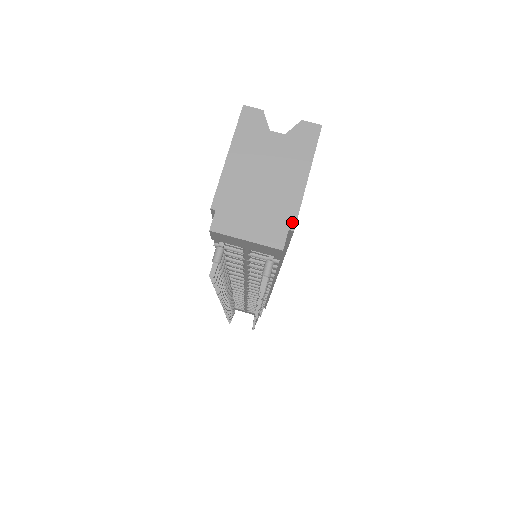
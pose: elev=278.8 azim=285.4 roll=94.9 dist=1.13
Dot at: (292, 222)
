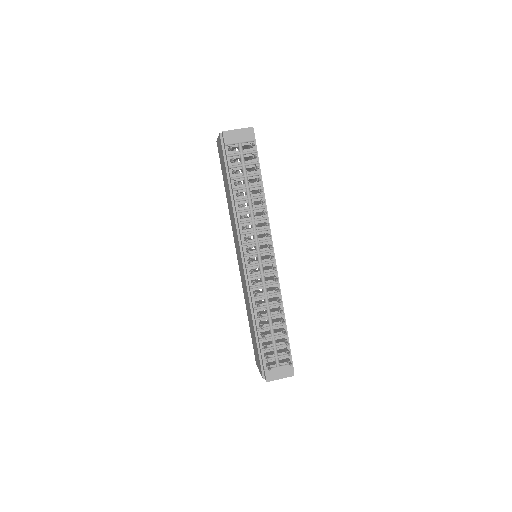
Dot at: occluded
